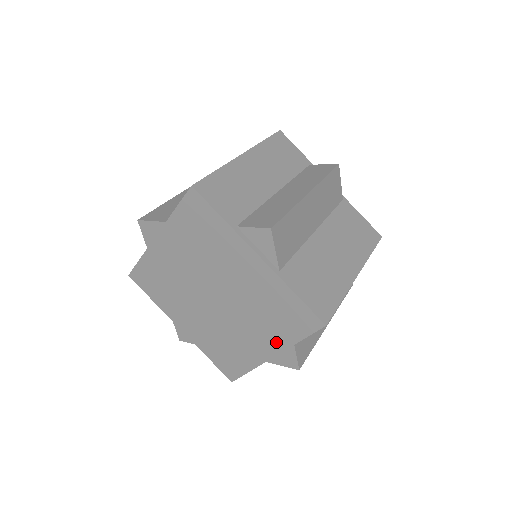
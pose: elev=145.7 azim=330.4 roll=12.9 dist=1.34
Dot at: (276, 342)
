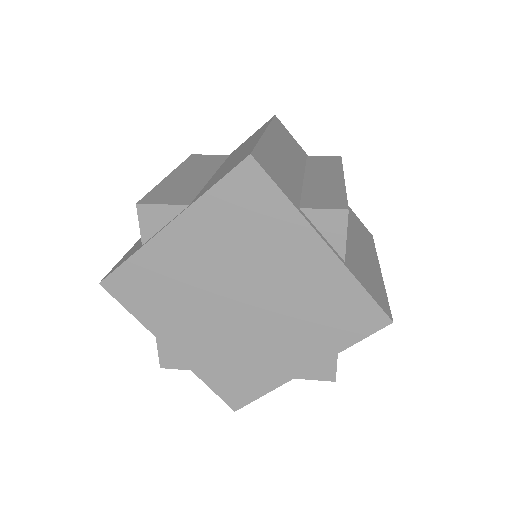
Dot at: (318, 350)
